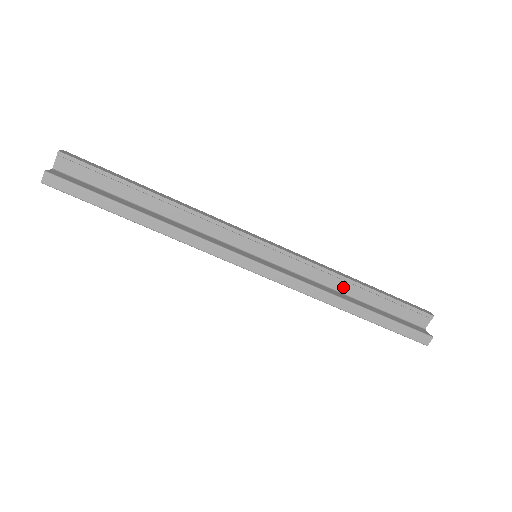
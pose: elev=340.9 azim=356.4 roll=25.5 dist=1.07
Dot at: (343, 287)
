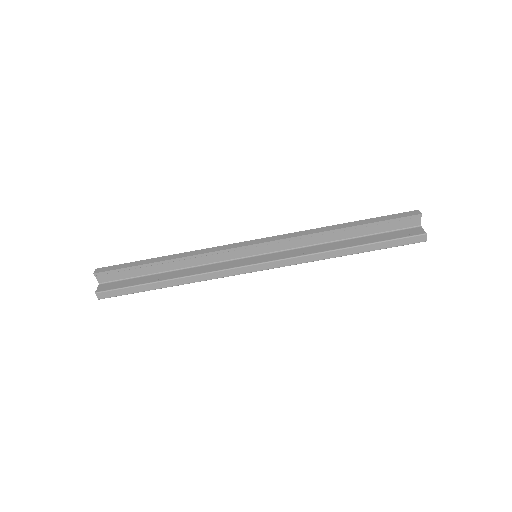
Dot at: (333, 237)
